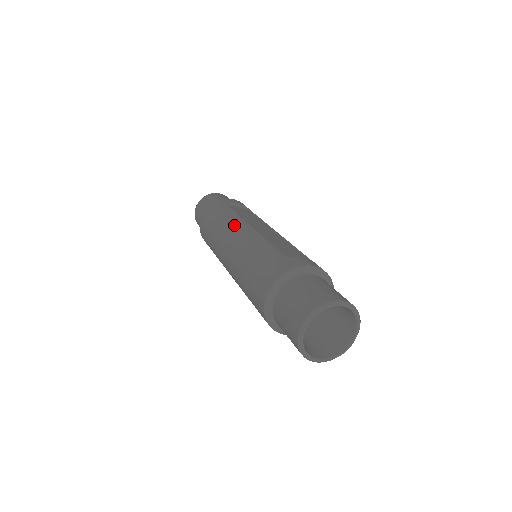
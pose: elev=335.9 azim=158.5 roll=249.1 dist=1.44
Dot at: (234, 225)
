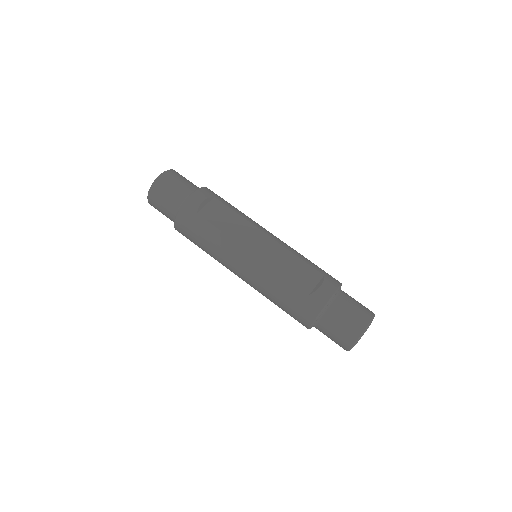
Dot at: (231, 252)
